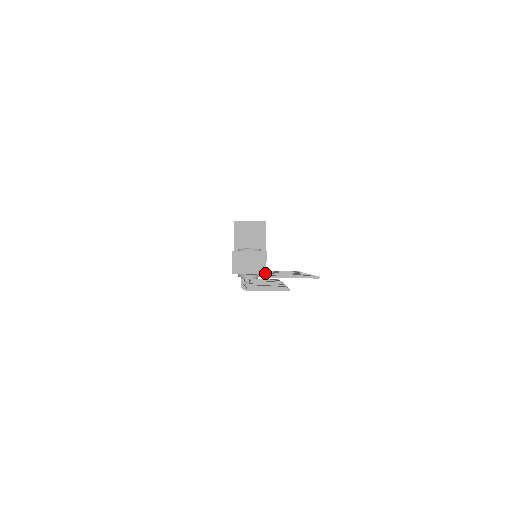
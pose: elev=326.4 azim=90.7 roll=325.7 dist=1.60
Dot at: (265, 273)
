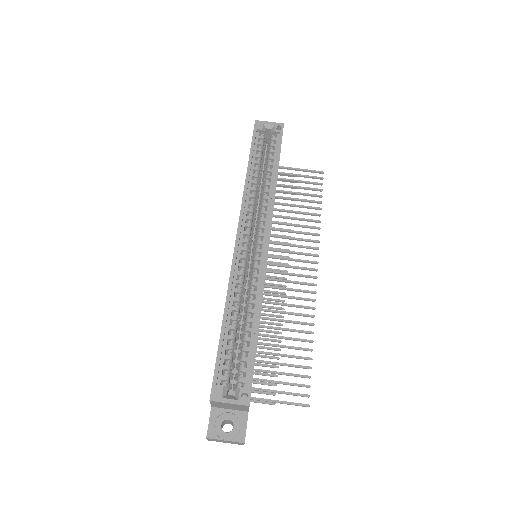
Dot at: occluded
